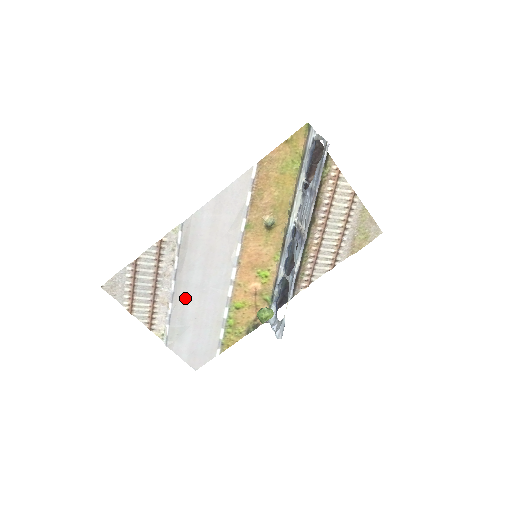
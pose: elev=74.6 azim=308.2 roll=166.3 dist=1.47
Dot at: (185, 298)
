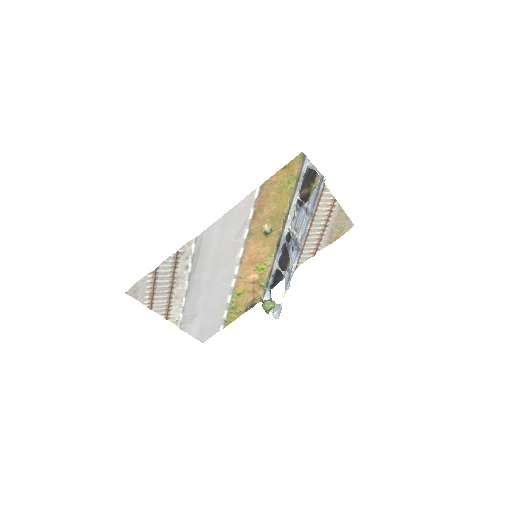
Dot at: (196, 292)
